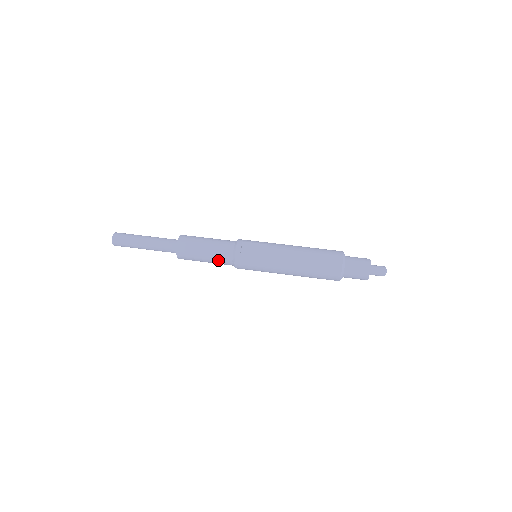
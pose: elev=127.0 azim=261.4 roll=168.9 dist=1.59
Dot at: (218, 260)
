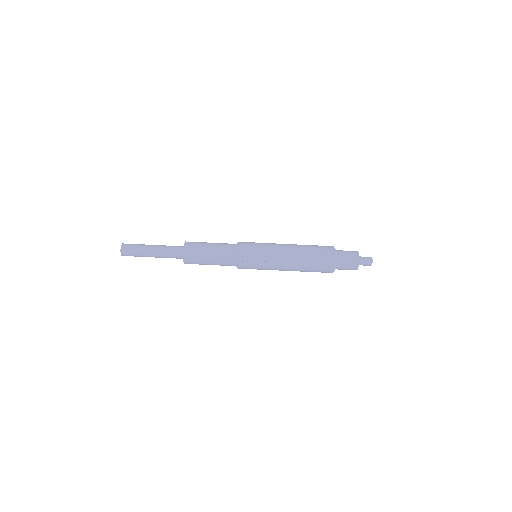
Dot at: (222, 265)
